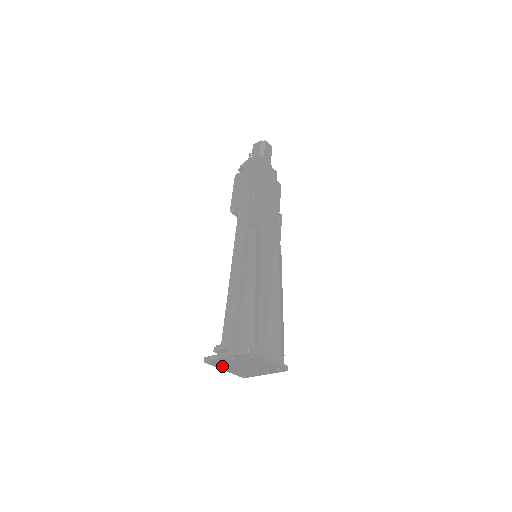
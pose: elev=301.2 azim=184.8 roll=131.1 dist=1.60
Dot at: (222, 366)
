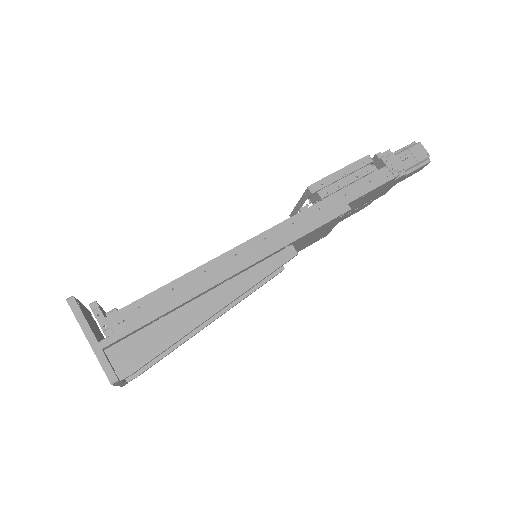
Dot at: occluded
